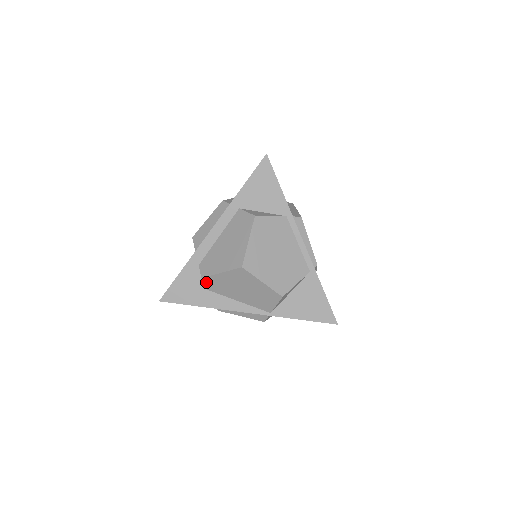
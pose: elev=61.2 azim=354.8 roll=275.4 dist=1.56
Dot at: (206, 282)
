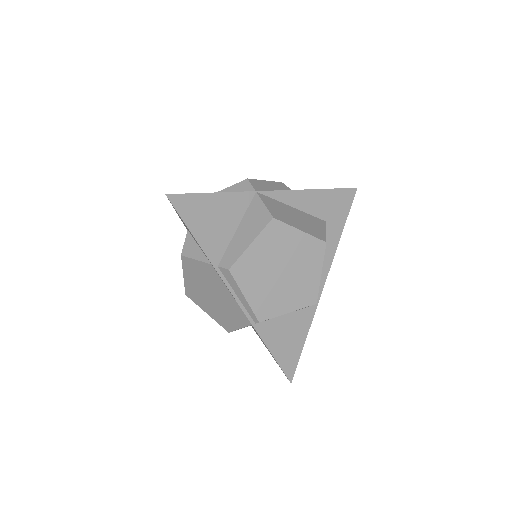
Dot at: occluded
